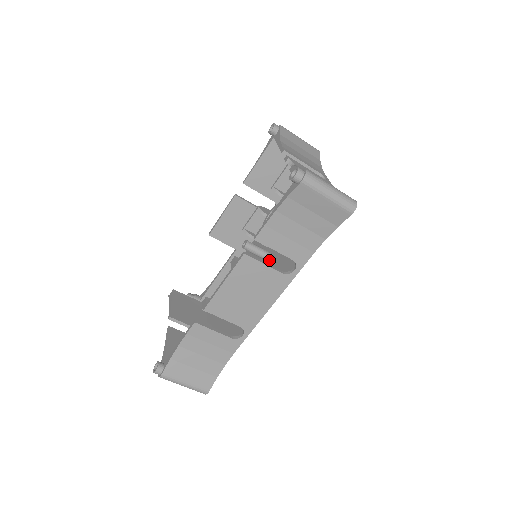
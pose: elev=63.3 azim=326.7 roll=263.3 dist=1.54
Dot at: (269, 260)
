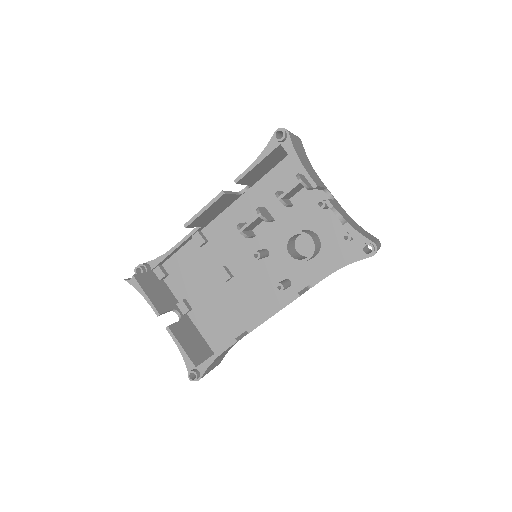
Dot at: (266, 257)
